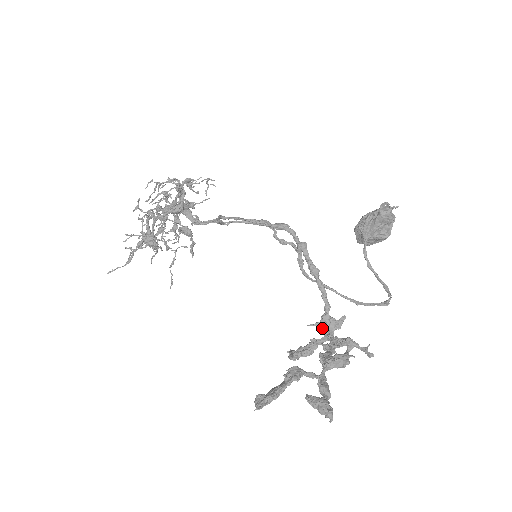
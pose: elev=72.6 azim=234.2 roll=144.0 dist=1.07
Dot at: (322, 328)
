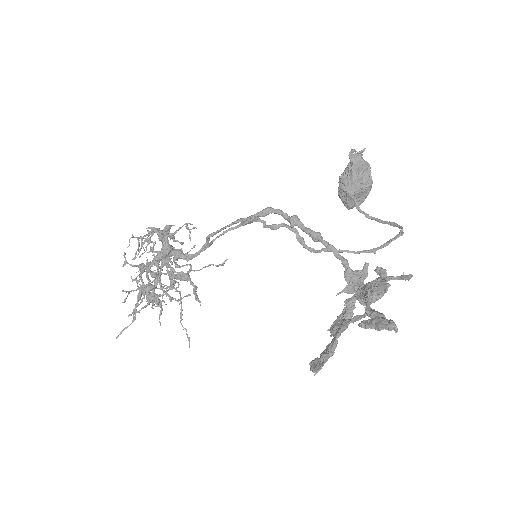
Dot at: (350, 285)
